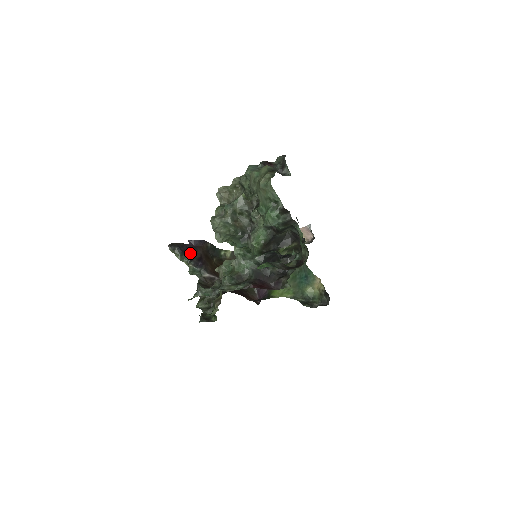
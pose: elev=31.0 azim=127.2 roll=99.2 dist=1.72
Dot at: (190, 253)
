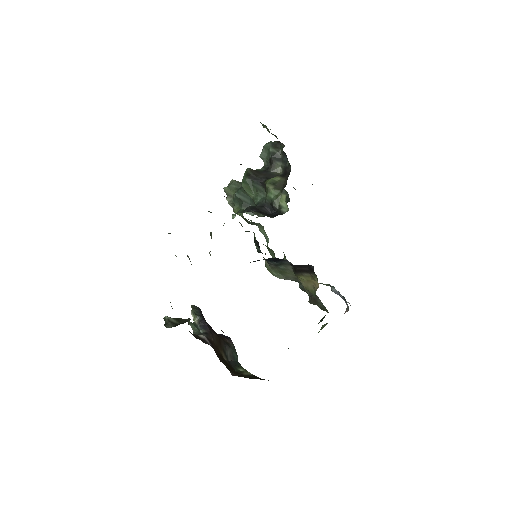
Dot at: occluded
